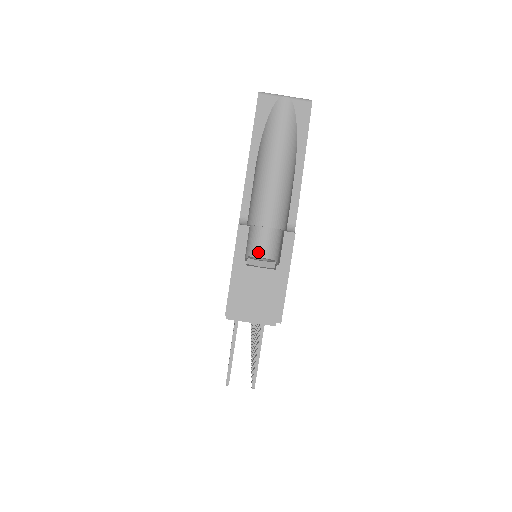
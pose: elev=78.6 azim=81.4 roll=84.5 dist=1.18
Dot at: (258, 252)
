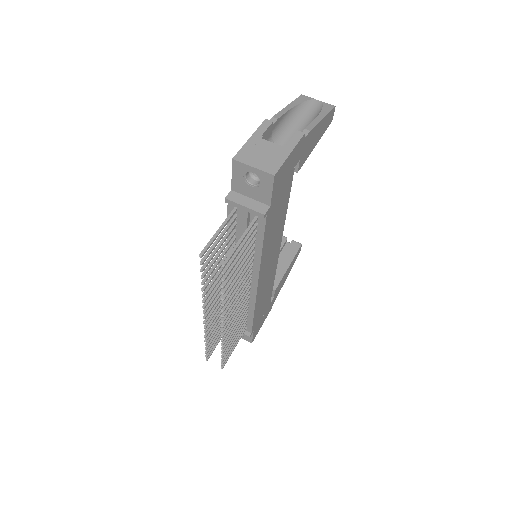
Dot at: occluded
